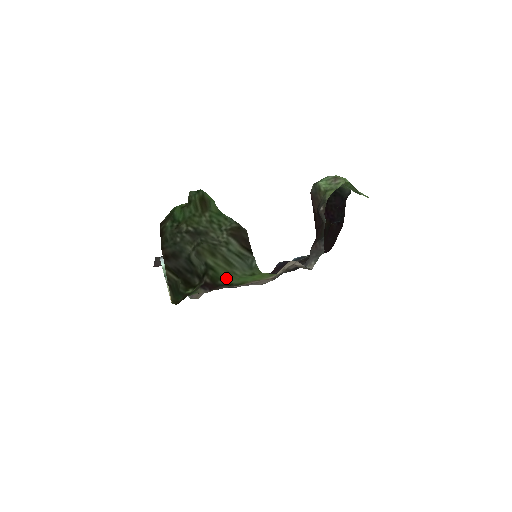
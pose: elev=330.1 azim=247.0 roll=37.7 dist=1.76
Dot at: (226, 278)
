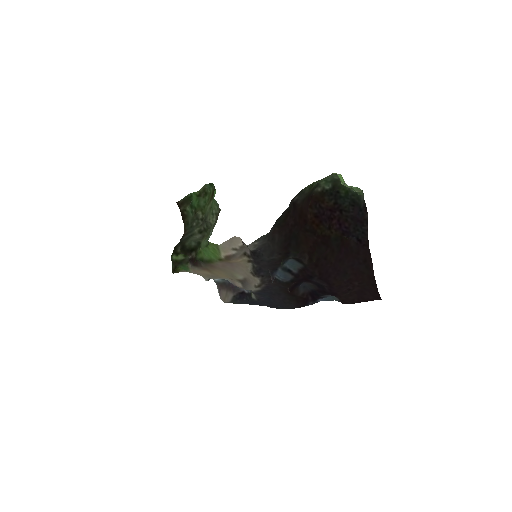
Dot at: (201, 253)
